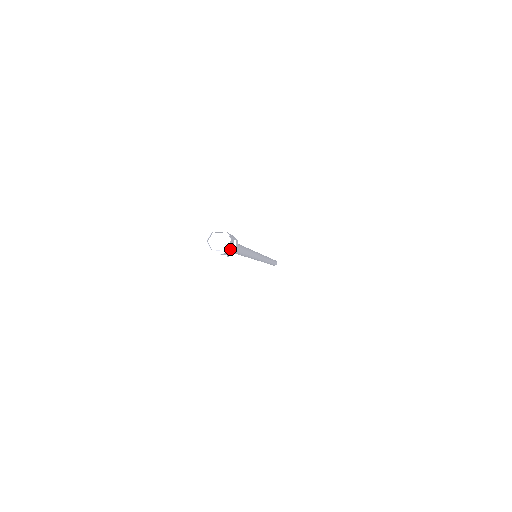
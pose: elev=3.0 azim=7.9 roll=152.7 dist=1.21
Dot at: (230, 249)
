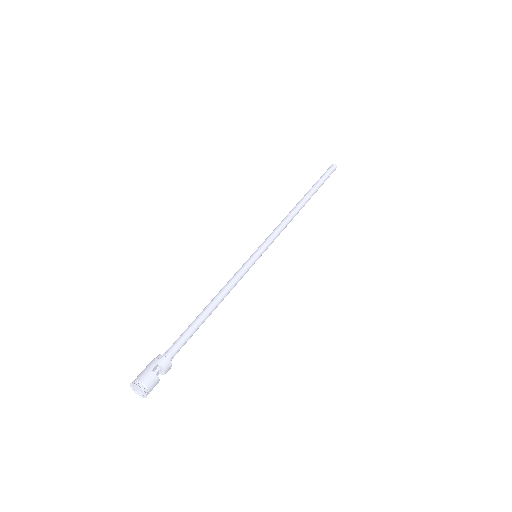
Dot at: (153, 382)
